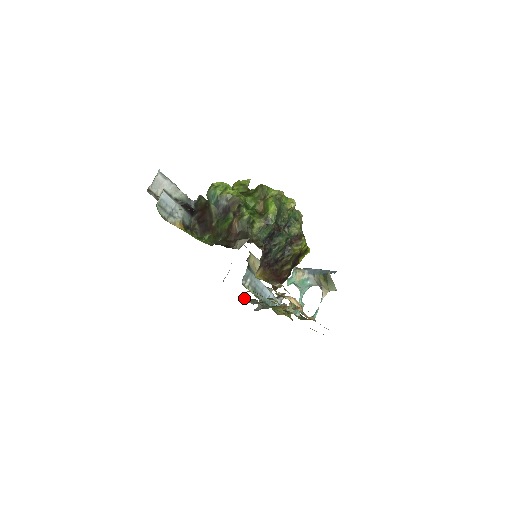
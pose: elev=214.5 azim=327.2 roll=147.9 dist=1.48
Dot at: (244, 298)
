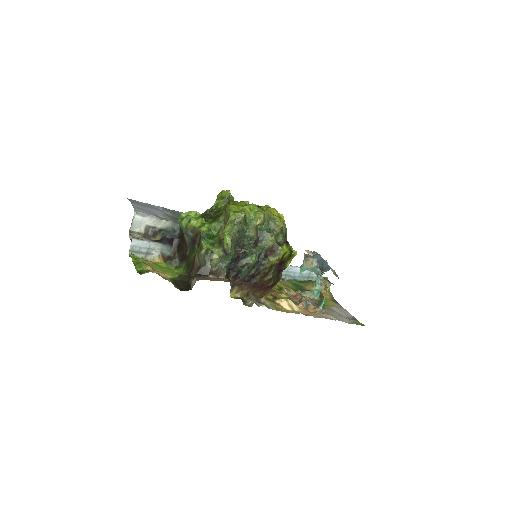
Dot at: occluded
